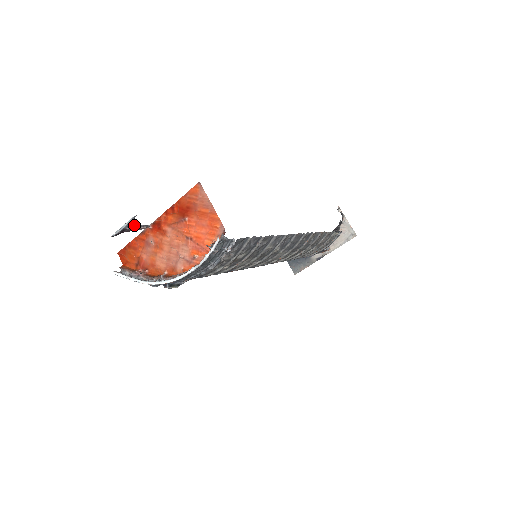
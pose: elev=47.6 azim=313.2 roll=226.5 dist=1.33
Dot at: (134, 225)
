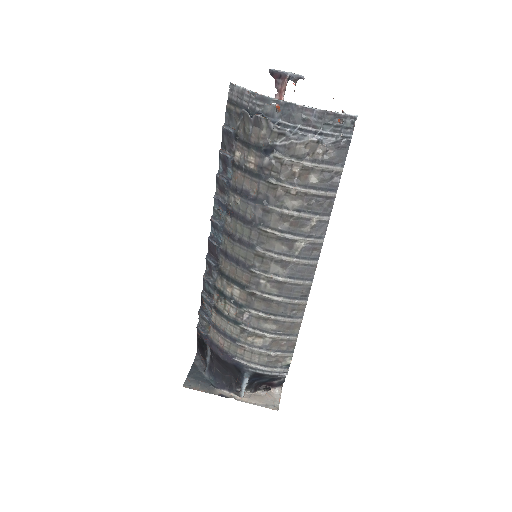
Dot at: occluded
